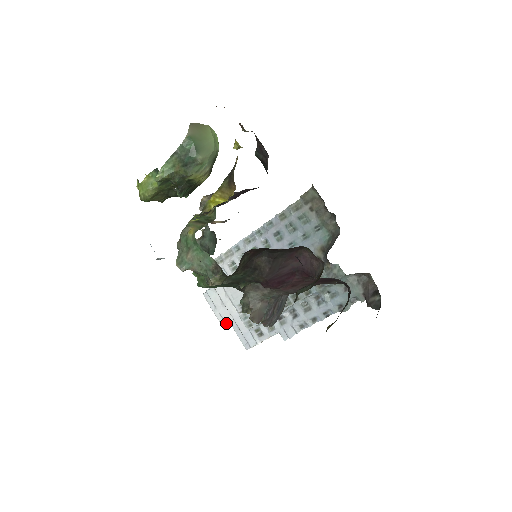
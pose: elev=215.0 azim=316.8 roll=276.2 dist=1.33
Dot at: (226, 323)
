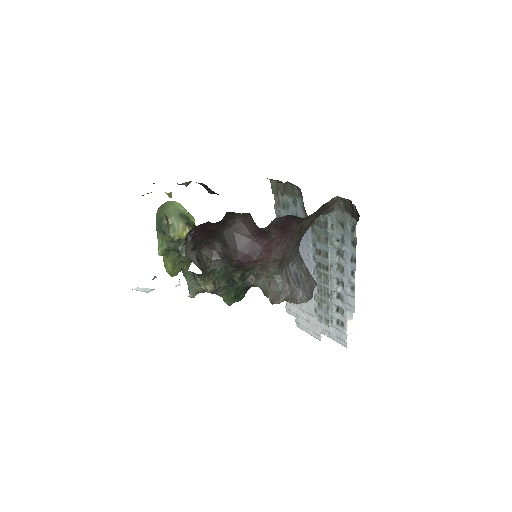
Dot at: (321, 336)
